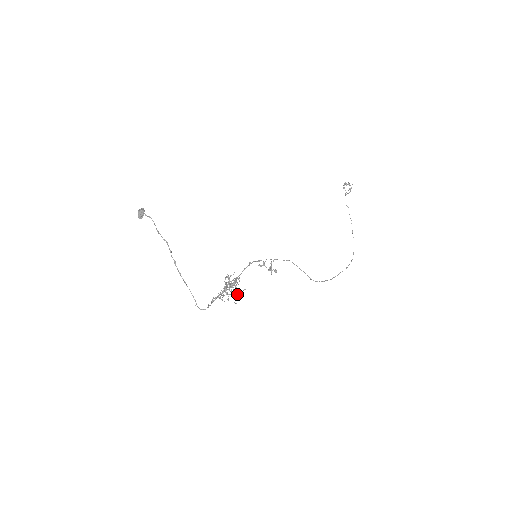
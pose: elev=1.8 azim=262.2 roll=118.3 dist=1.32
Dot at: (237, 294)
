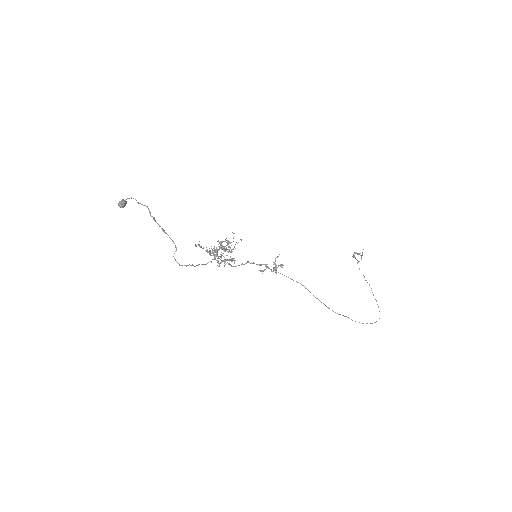
Dot at: (231, 259)
